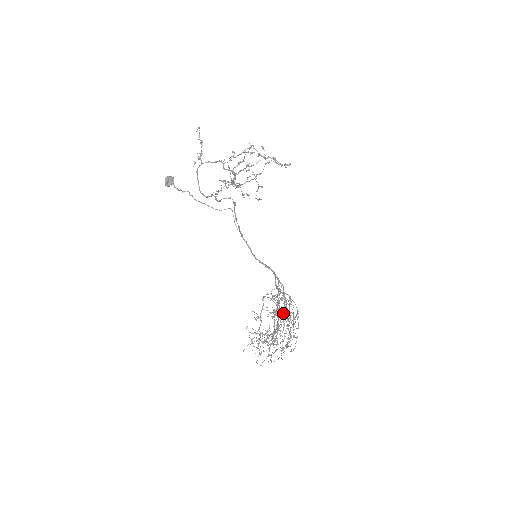
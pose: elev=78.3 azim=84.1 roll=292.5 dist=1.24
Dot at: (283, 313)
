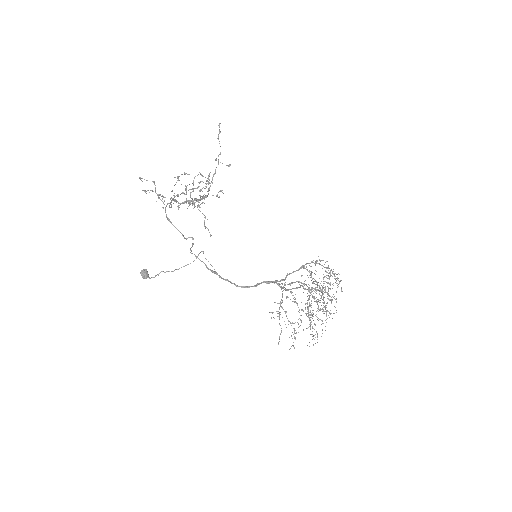
Dot at: occluded
